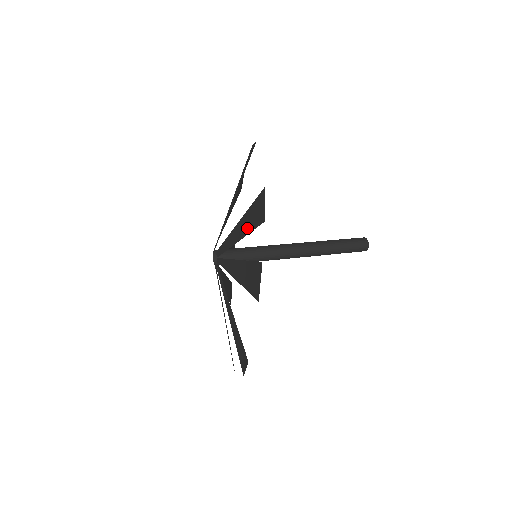
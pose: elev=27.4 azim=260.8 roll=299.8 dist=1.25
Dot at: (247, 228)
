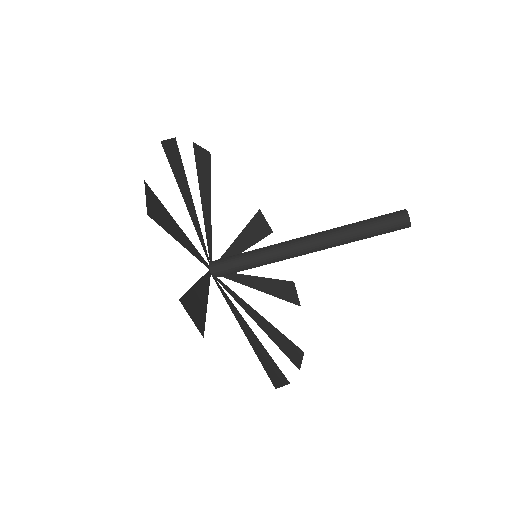
Dot at: (201, 179)
